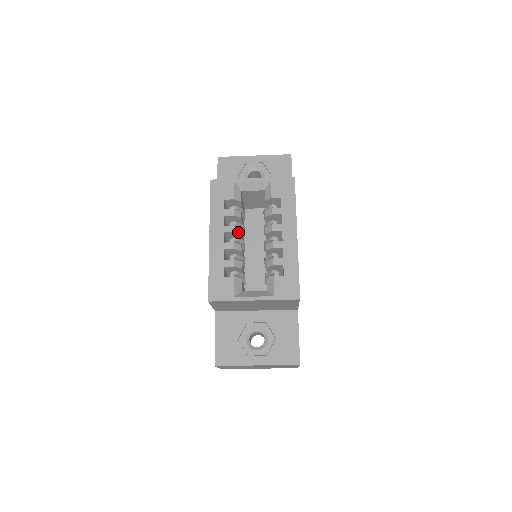
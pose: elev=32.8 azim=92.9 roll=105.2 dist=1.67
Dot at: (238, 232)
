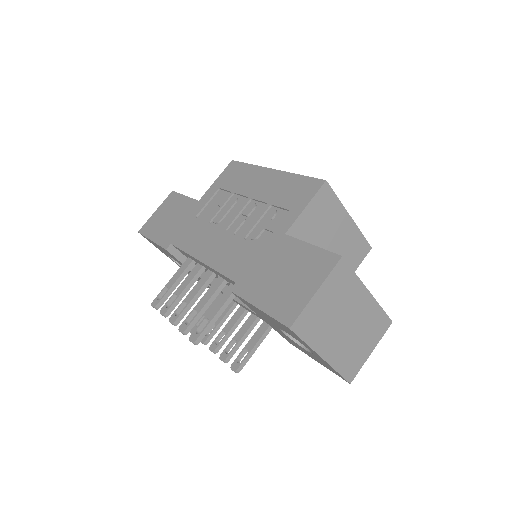
Dot at: occluded
